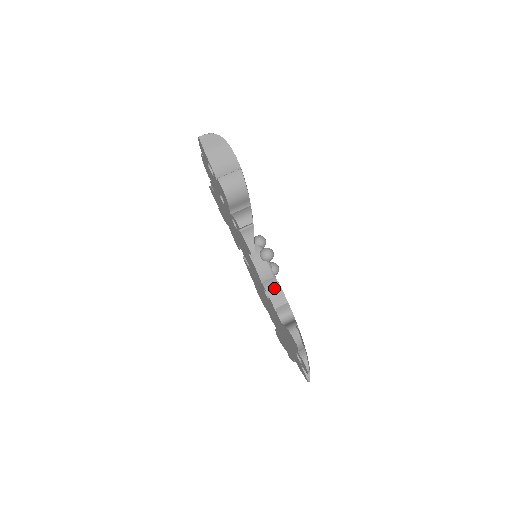
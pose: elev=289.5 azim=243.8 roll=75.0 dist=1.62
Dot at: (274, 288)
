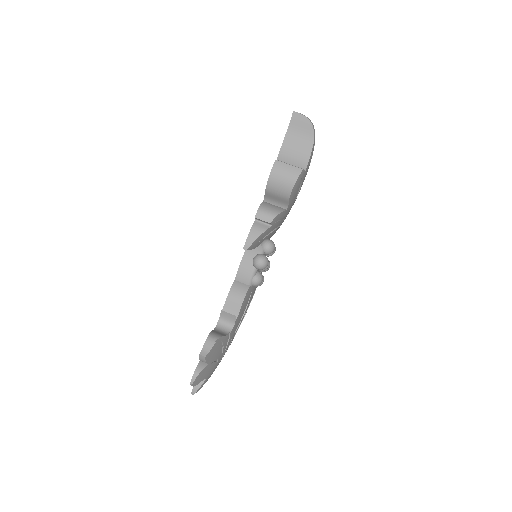
Dot at: (238, 293)
